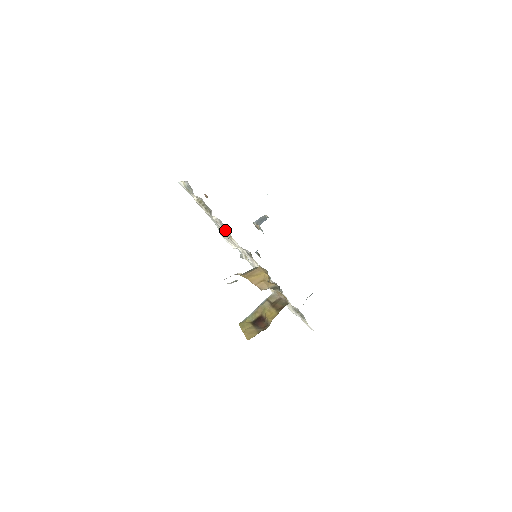
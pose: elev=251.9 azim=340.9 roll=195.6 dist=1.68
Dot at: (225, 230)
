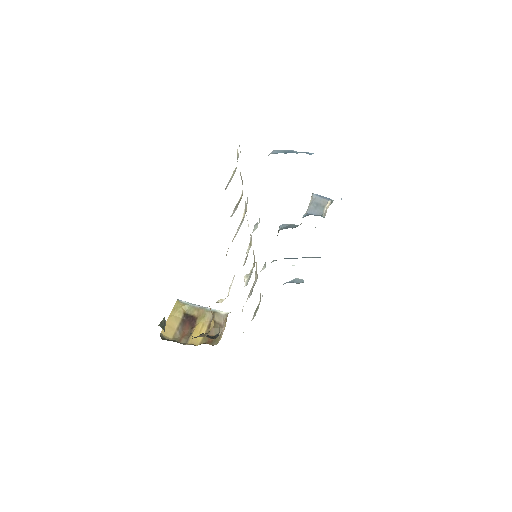
Dot at: occluded
